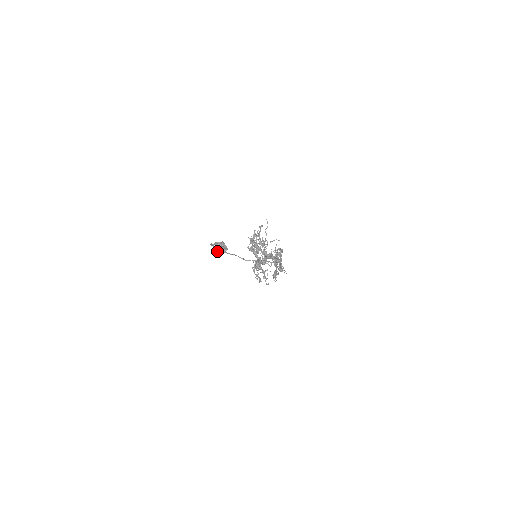
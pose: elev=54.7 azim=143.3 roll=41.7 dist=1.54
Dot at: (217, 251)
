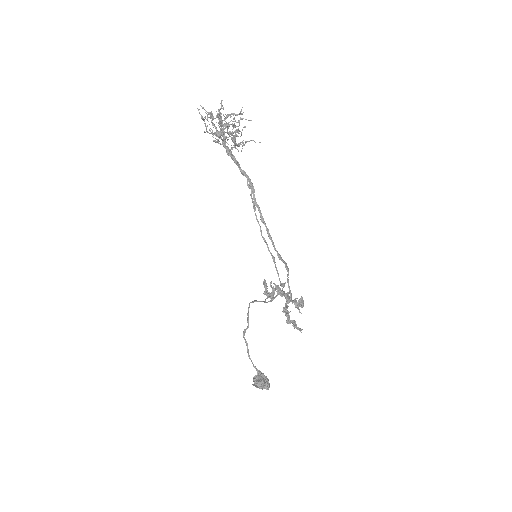
Dot at: (254, 381)
